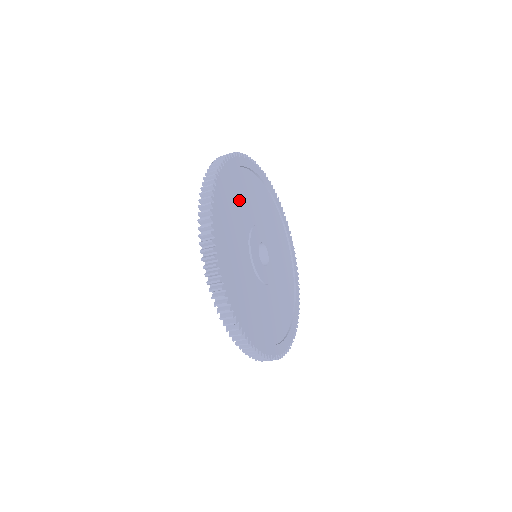
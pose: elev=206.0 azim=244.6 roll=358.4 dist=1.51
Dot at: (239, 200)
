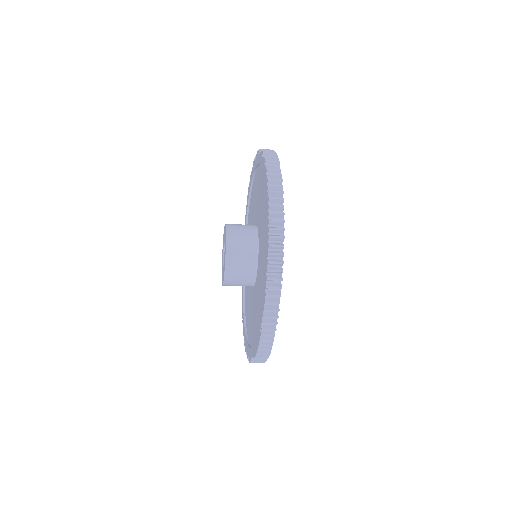
Dot at: occluded
